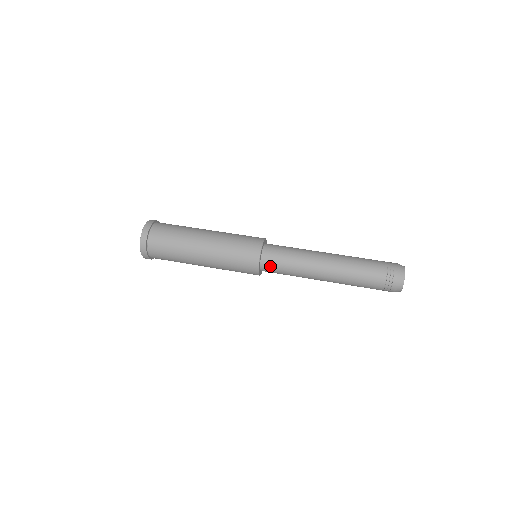
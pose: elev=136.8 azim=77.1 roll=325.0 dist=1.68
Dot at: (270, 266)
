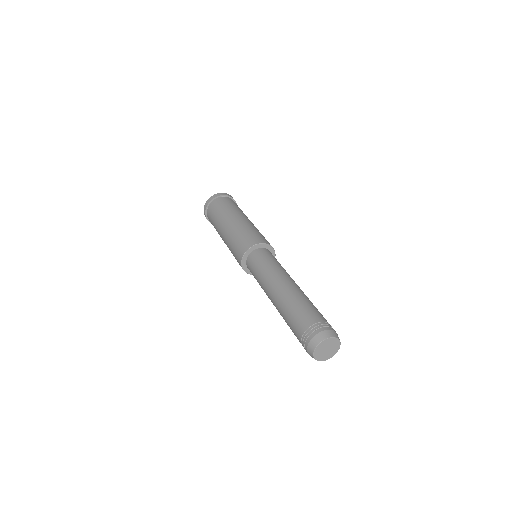
Dot at: (250, 271)
